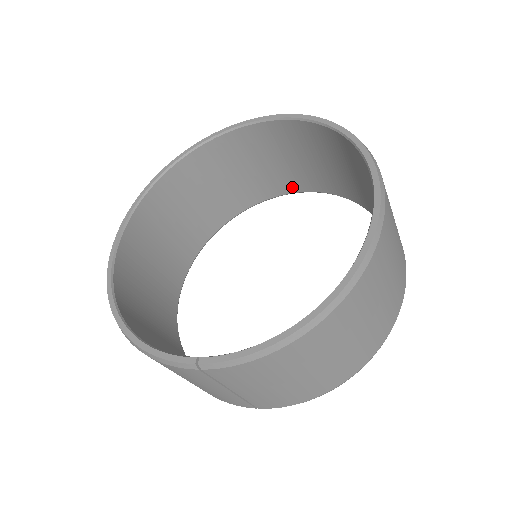
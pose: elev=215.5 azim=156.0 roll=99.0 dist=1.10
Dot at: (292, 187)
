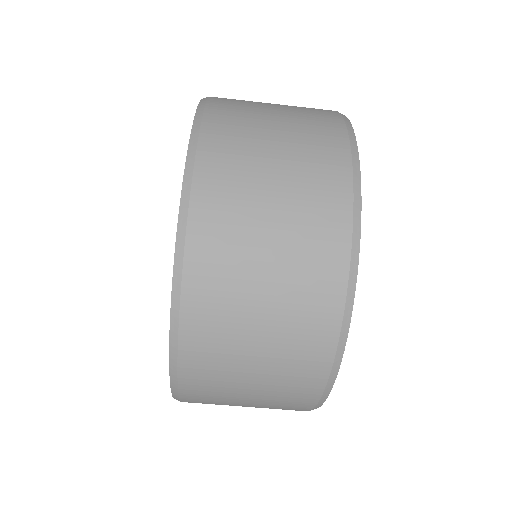
Dot at: occluded
